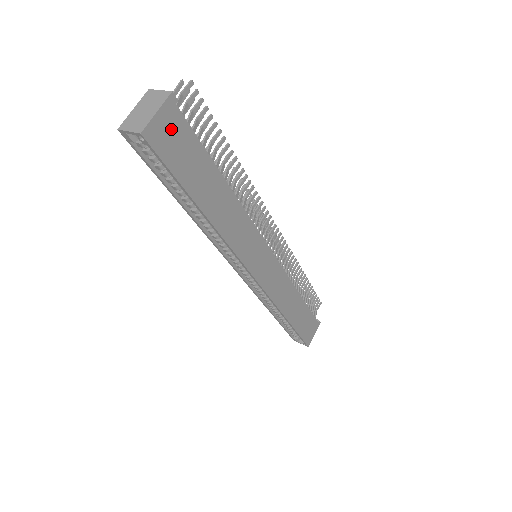
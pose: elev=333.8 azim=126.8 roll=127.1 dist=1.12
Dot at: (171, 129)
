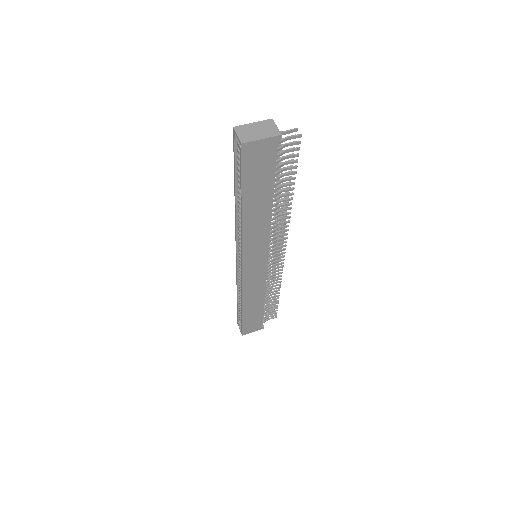
Dot at: (263, 153)
